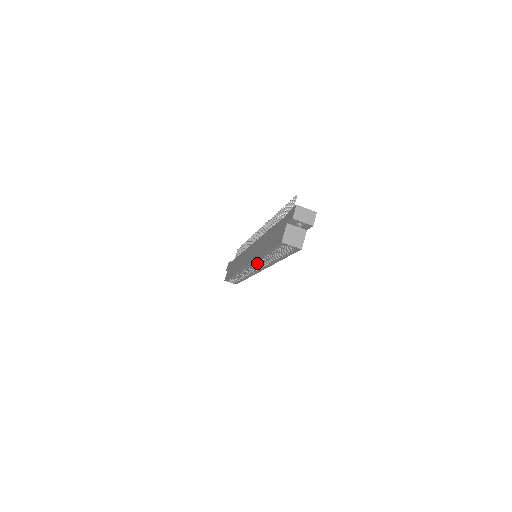
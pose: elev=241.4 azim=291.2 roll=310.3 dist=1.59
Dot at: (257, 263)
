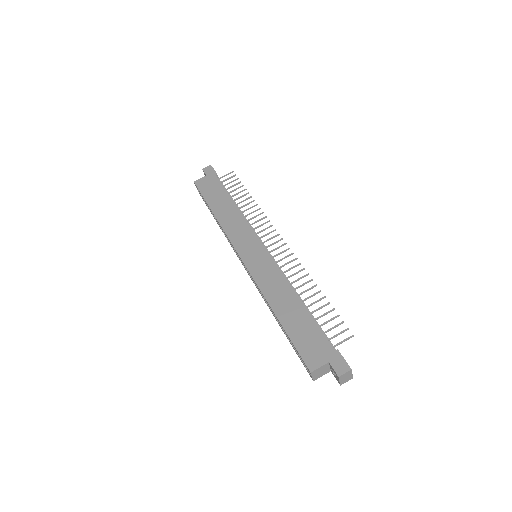
Dot at: occluded
